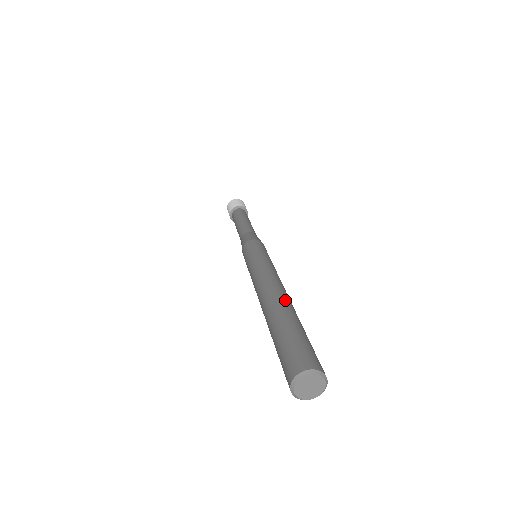
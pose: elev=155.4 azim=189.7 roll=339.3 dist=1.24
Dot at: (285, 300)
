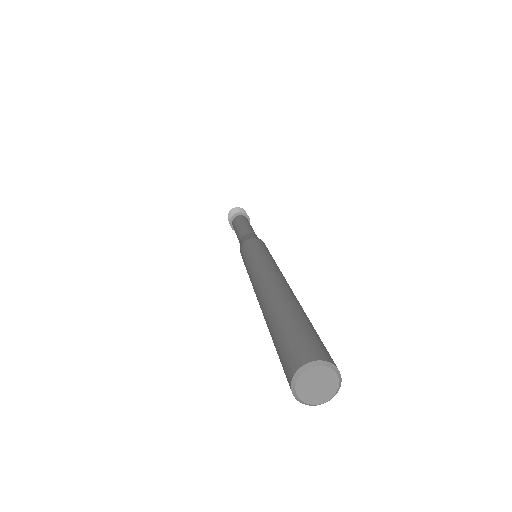
Dot at: occluded
